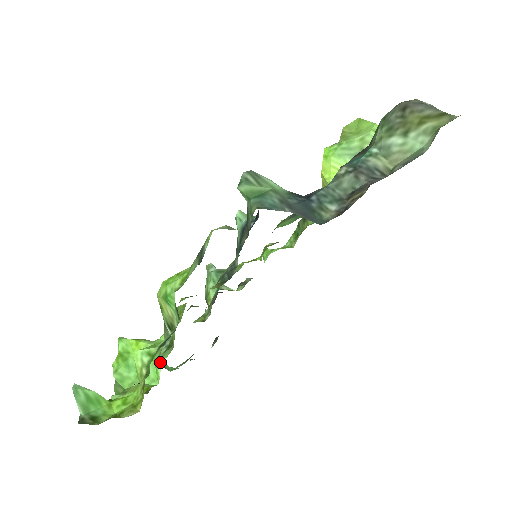
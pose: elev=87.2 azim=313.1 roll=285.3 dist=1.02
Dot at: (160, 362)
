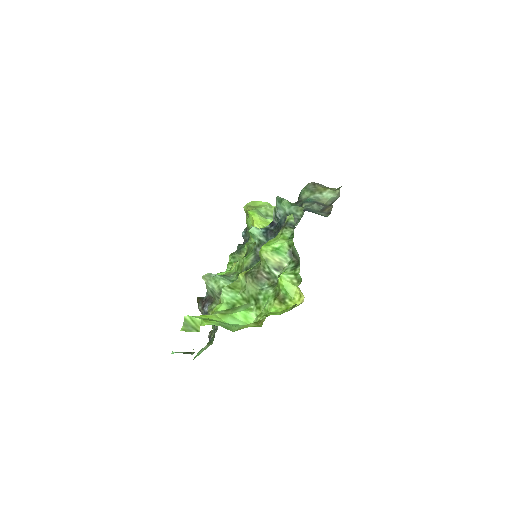
Dot at: (249, 309)
